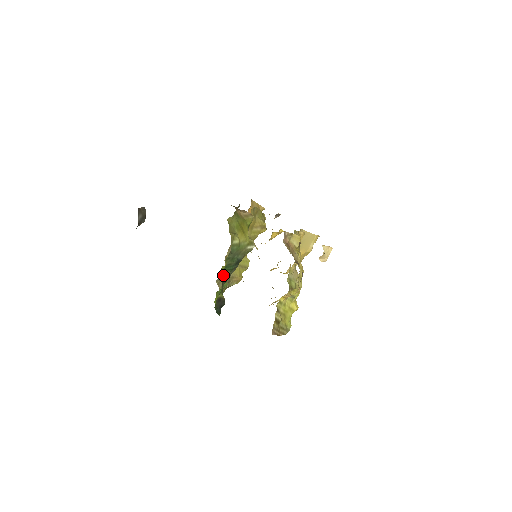
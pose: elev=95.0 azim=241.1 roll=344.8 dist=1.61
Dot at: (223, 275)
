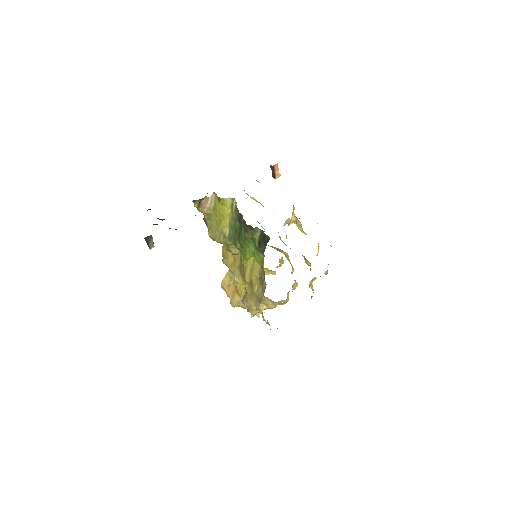
Dot at: (242, 237)
